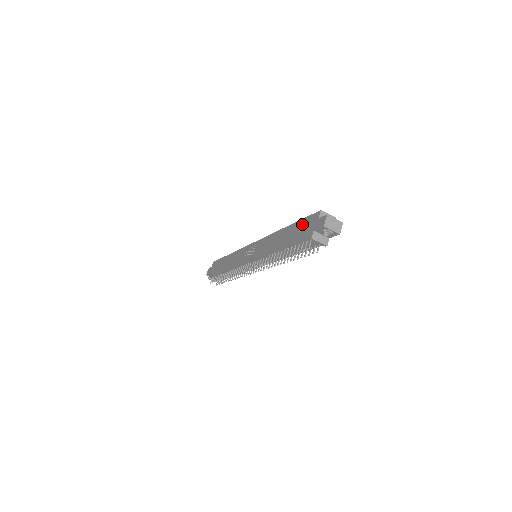
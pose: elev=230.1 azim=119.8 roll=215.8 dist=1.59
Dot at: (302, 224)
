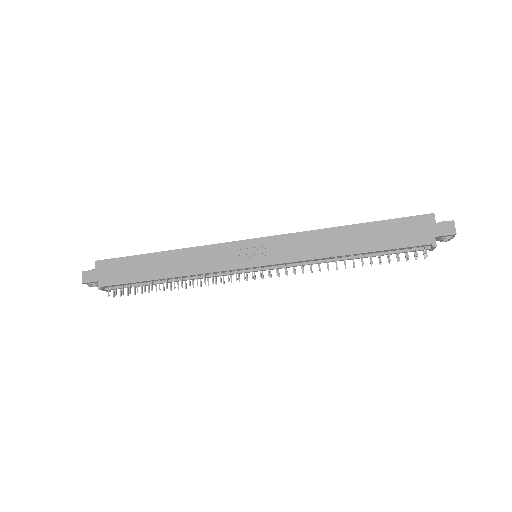
Dot at: (398, 226)
